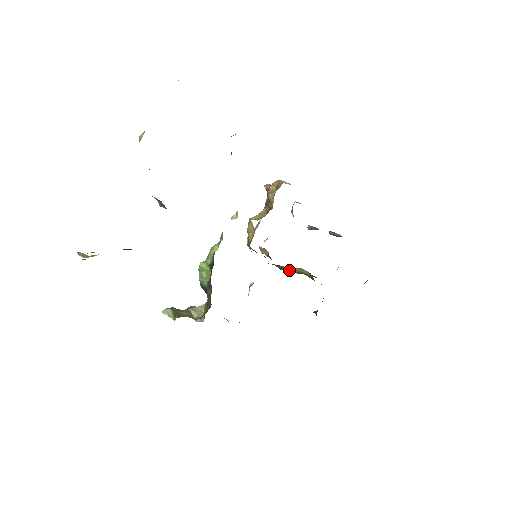
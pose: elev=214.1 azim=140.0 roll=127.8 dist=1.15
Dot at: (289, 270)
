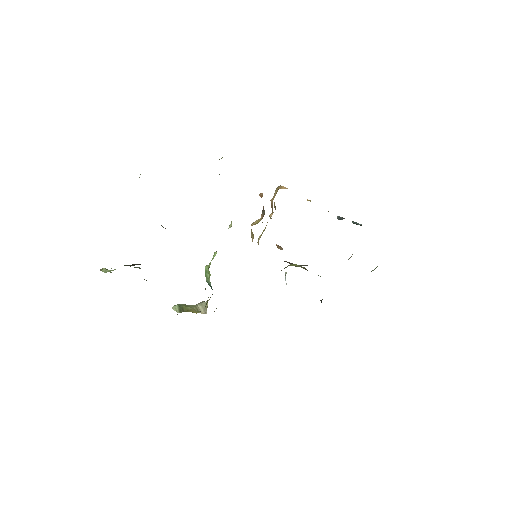
Dot at: occluded
